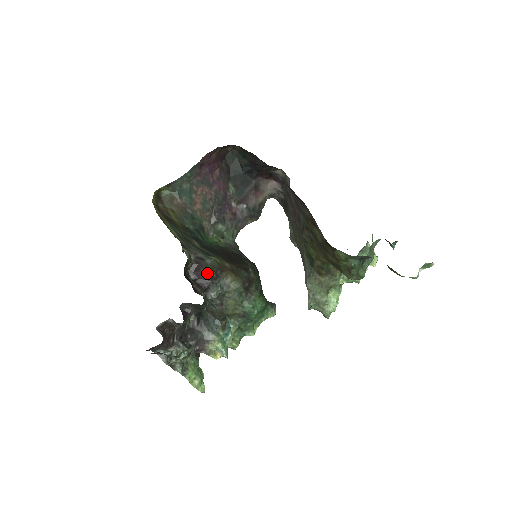
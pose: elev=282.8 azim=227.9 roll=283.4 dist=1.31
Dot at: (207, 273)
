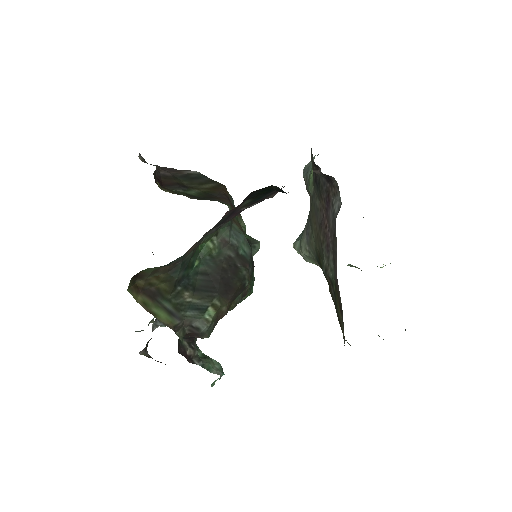
Dot at: (203, 338)
